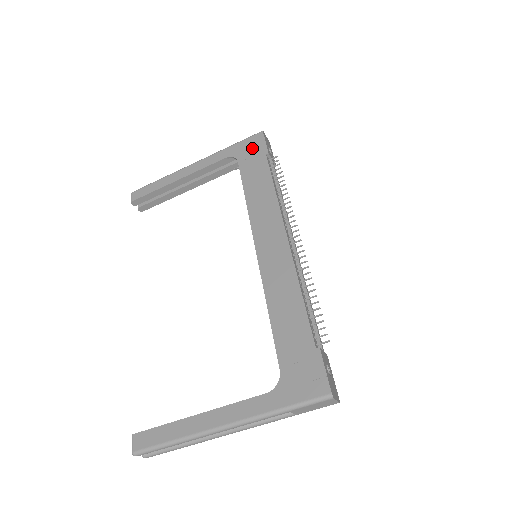
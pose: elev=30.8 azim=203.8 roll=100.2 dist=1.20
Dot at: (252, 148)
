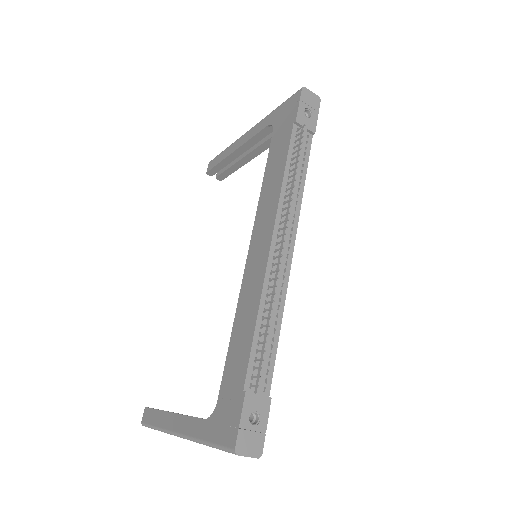
Dot at: (287, 113)
